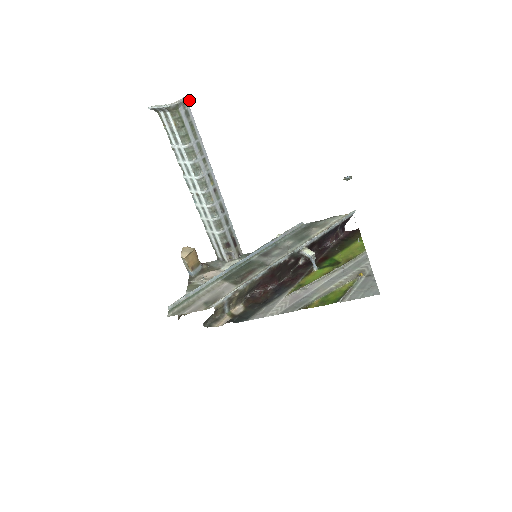
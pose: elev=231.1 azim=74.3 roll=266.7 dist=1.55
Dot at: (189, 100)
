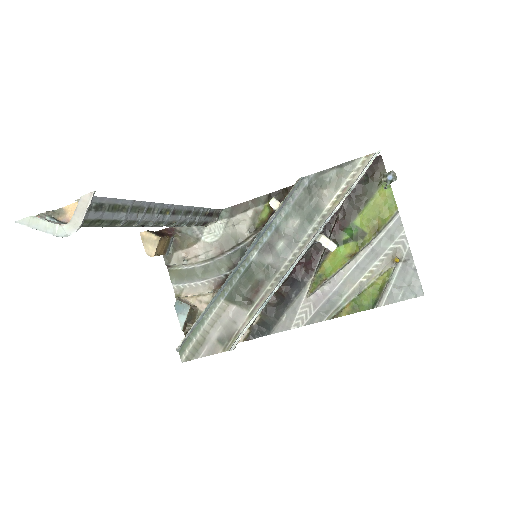
Dot at: (92, 194)
